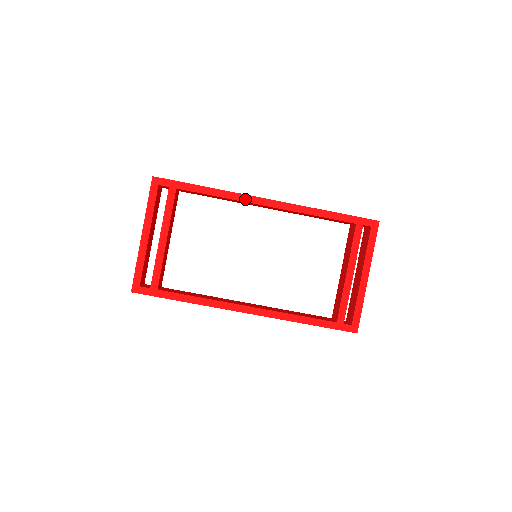
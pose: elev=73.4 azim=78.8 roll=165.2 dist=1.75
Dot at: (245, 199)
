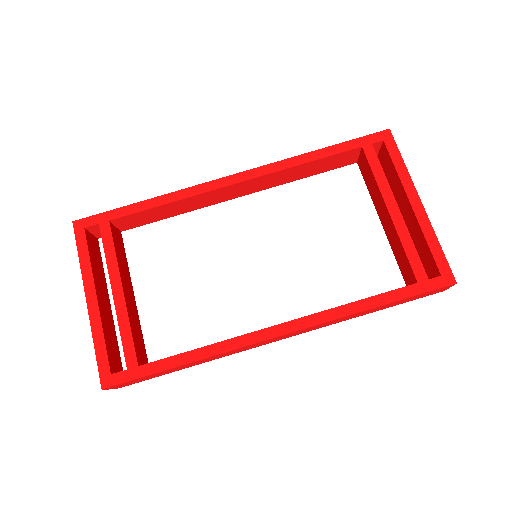
Dot at: (203, 189)
